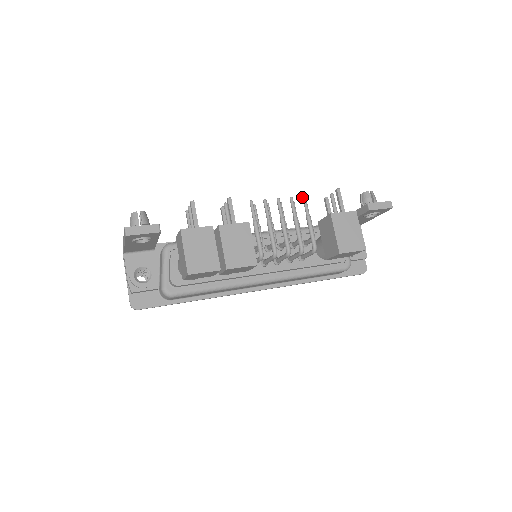
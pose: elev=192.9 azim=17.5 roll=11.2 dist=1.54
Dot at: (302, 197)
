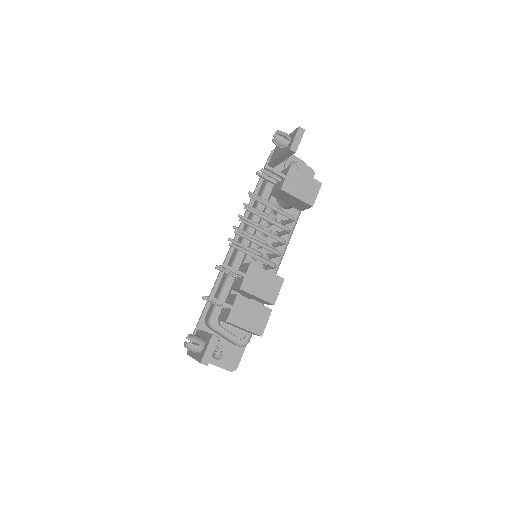
Dot at: occluded
